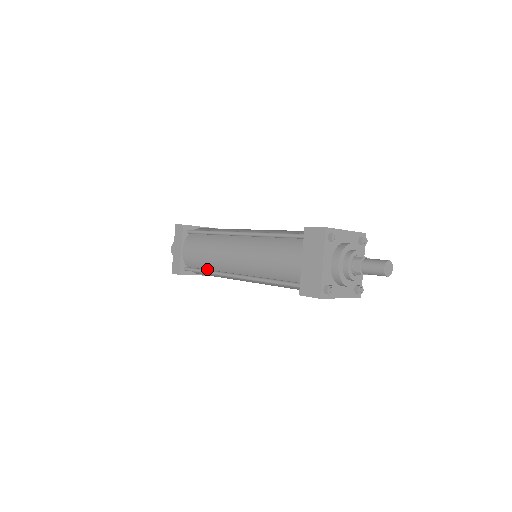
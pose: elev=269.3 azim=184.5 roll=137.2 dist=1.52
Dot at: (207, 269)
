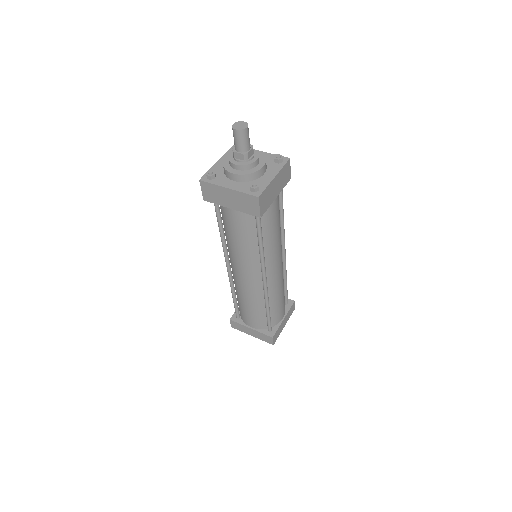
Dot at: occluded
